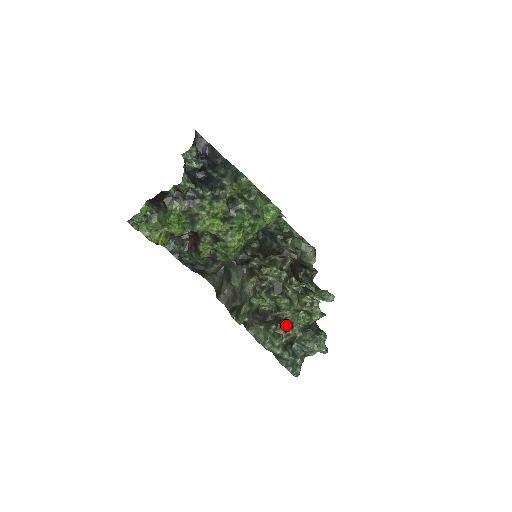
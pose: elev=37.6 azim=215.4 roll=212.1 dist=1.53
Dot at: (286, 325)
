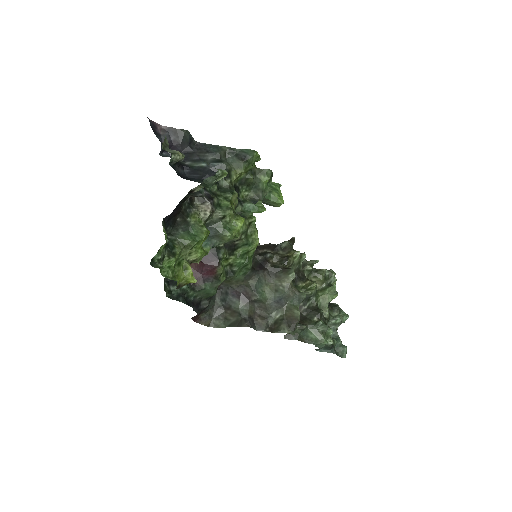
Dot at: occluded
